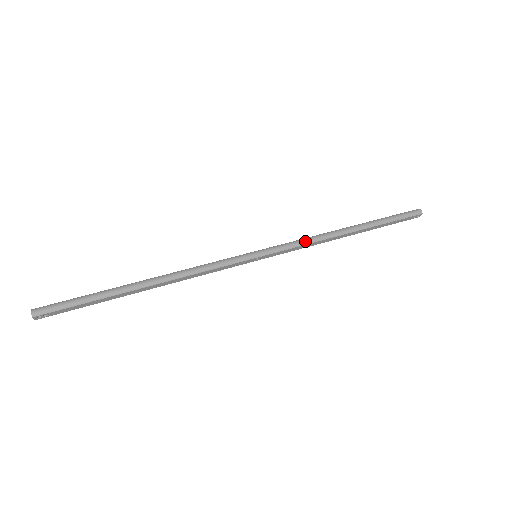
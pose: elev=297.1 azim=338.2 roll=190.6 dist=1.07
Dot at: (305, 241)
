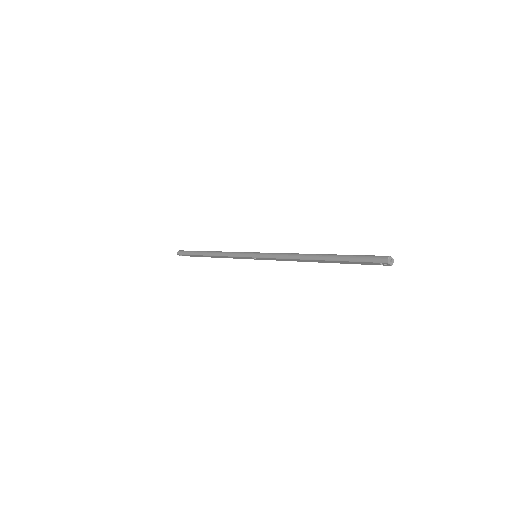
Dot at: (281, 255)
